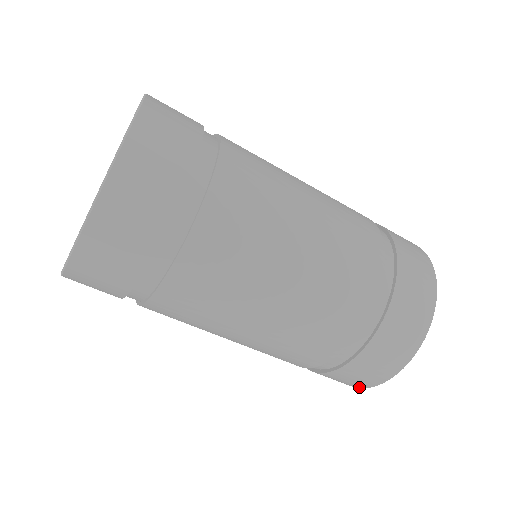
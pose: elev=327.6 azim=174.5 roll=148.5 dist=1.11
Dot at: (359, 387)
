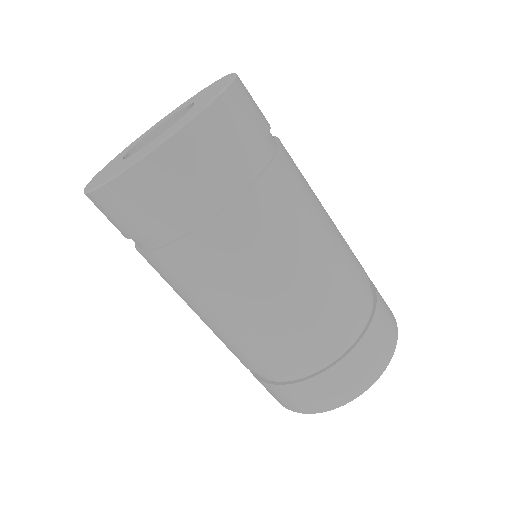
Dot at: occluded
